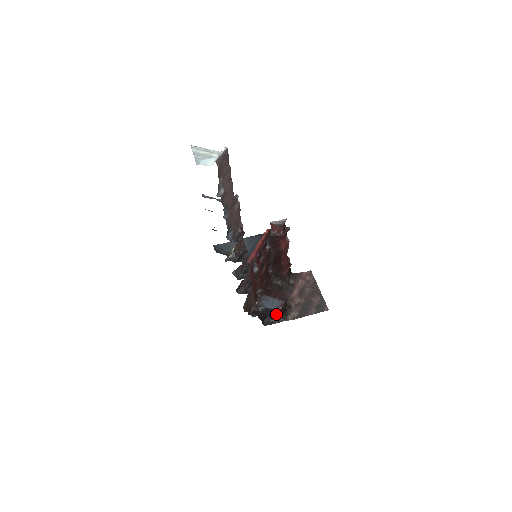
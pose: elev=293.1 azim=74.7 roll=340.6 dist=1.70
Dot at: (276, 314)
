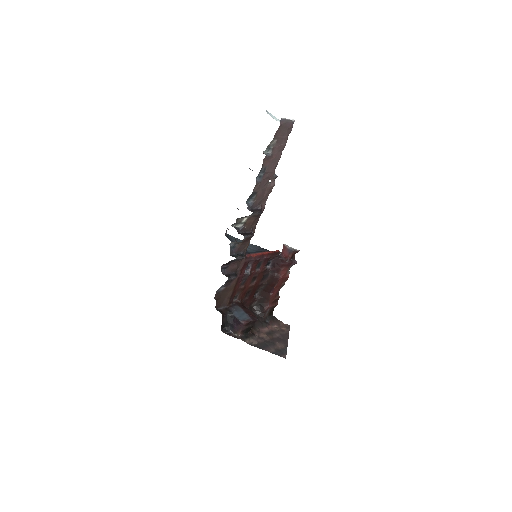
Dot at: (238, 327)
